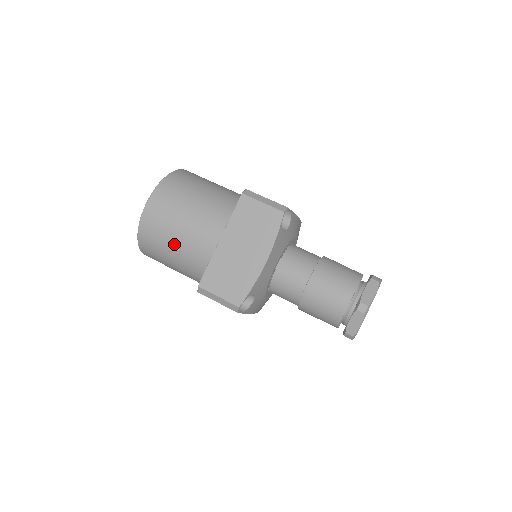
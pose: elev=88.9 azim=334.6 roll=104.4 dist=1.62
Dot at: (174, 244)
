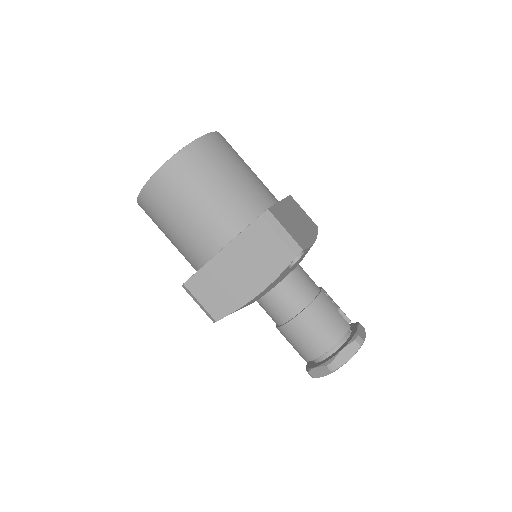
Dot at: (173, 228)
